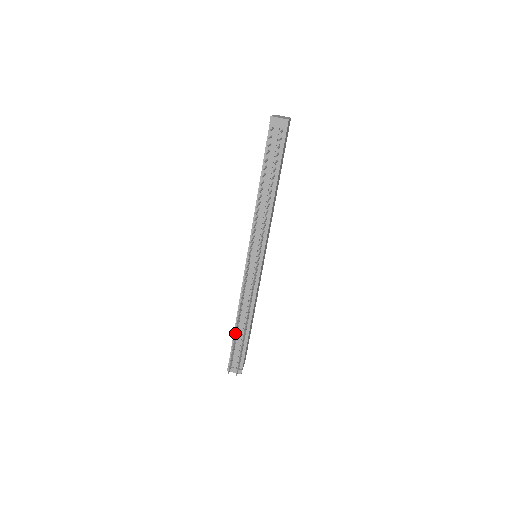
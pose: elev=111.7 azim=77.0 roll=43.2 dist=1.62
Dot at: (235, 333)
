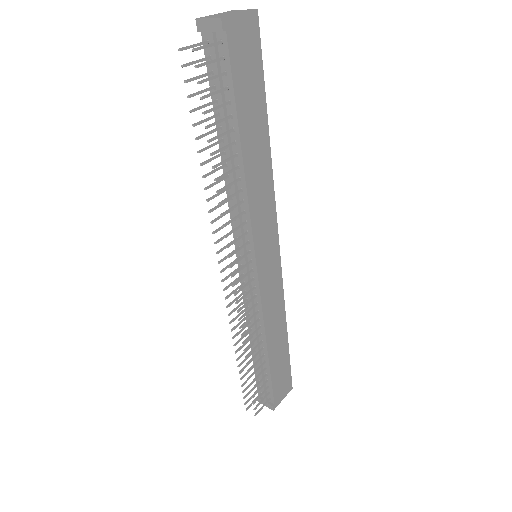
Dot at: occluded
